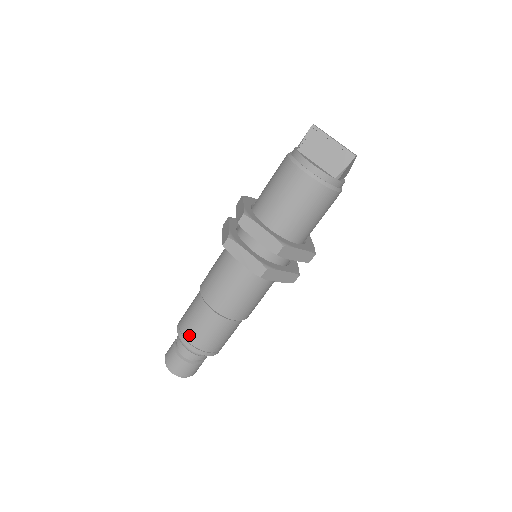
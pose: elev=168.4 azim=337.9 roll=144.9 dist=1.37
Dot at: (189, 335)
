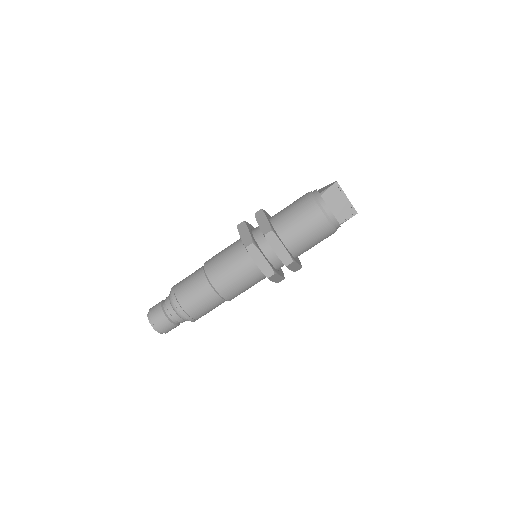
Dot at: (185, 304)
